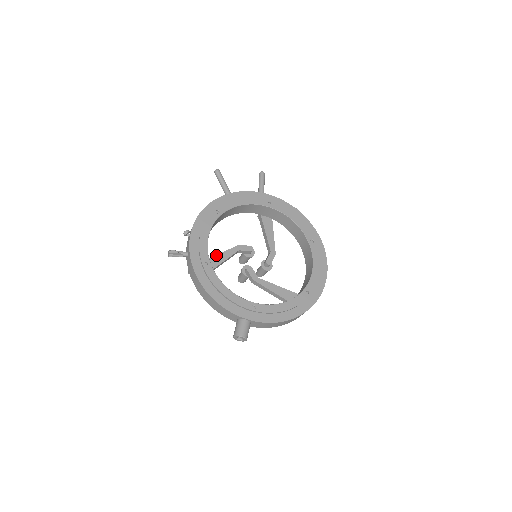
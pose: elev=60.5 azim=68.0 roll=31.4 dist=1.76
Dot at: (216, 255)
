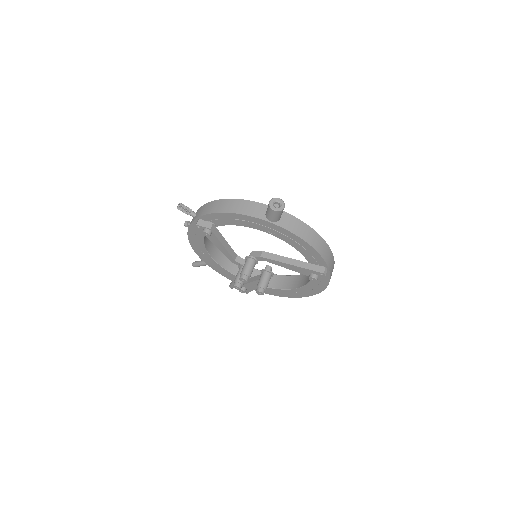
Dot at: occluded
